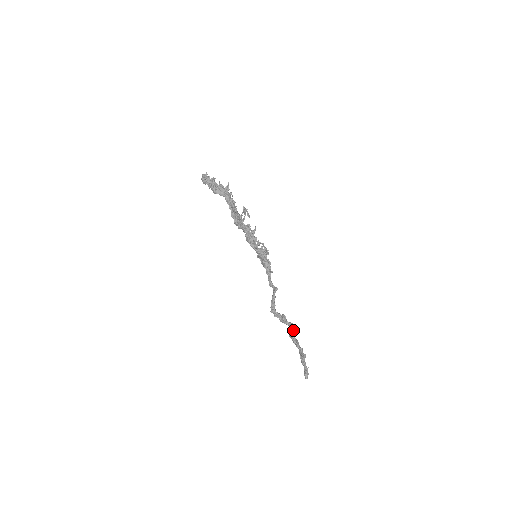
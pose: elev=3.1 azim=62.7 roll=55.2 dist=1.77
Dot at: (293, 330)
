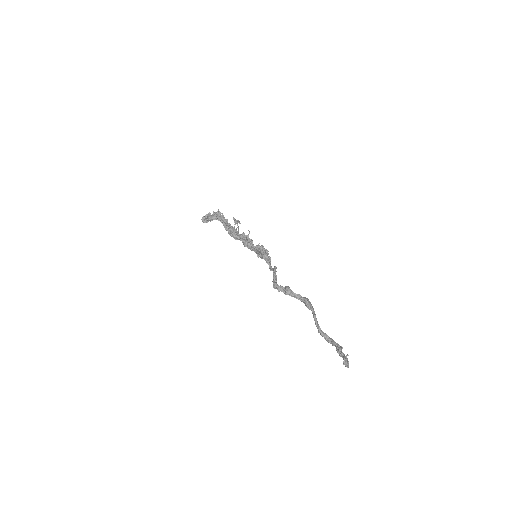
Dot at: (304, 302)
